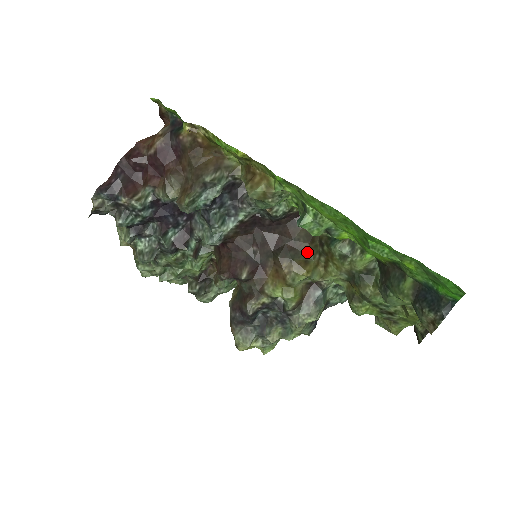
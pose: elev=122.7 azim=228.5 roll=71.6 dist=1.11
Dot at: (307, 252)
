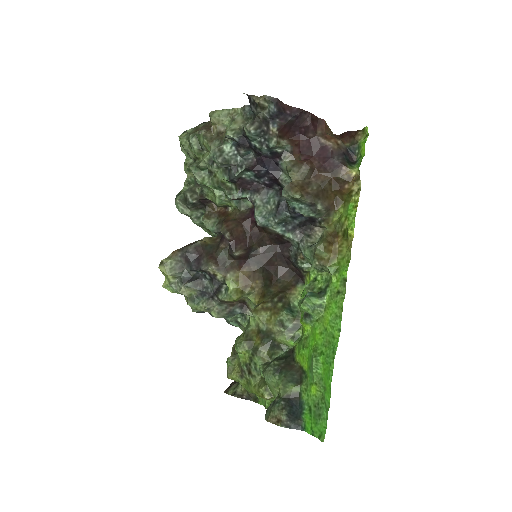
Dot at: (272, 292)
